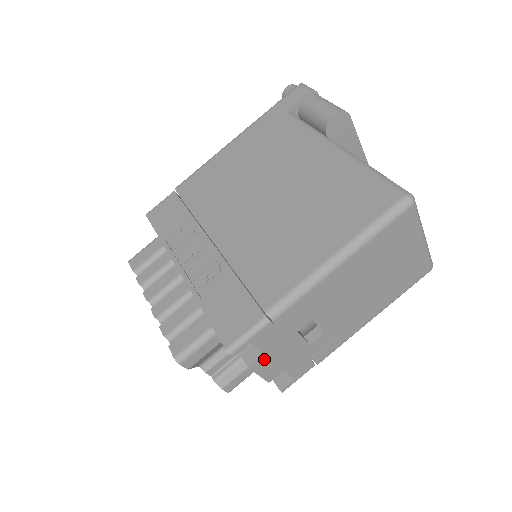
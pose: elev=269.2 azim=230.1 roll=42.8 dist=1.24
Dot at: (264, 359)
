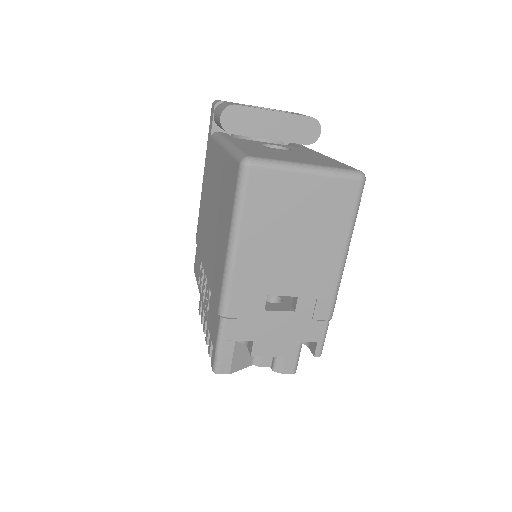
Dot at: (258, 344)
